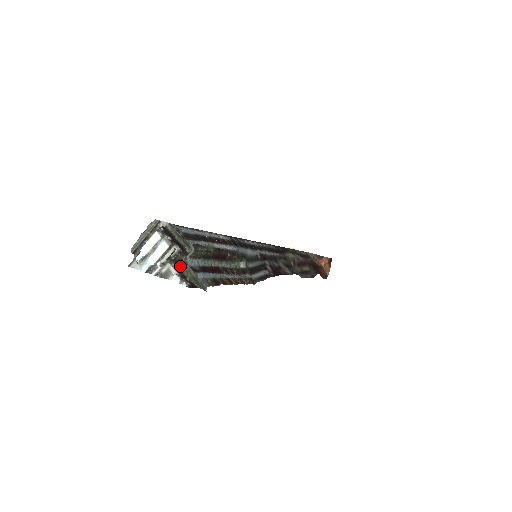
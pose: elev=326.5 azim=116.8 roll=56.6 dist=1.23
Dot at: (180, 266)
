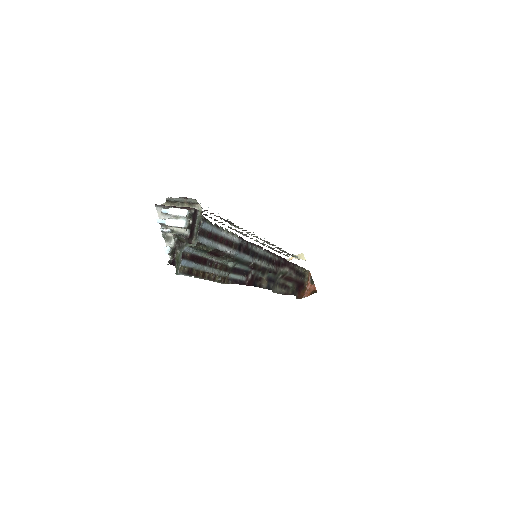
Dot at: (179, 244)
